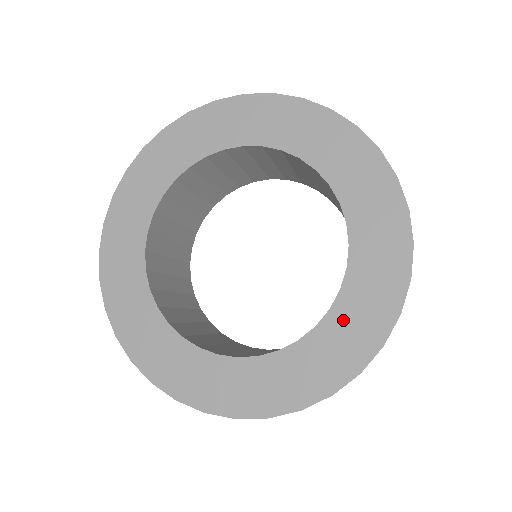
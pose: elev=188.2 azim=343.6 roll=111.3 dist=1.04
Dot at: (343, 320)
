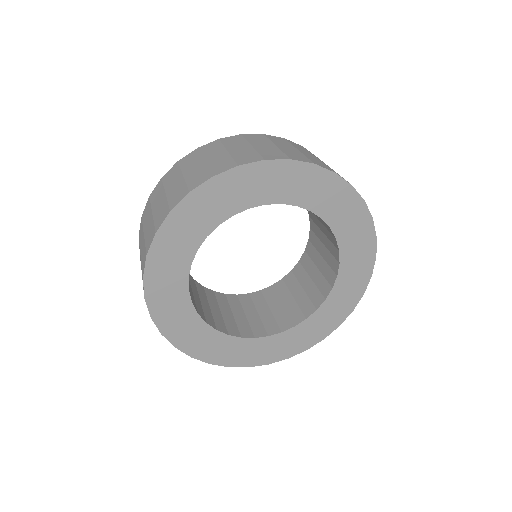
Dot at: (323, 315)
